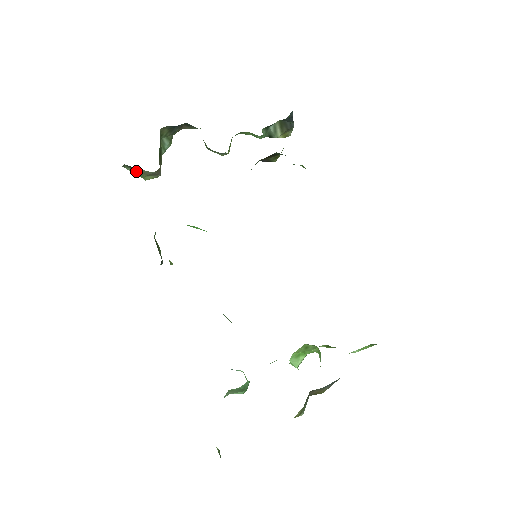
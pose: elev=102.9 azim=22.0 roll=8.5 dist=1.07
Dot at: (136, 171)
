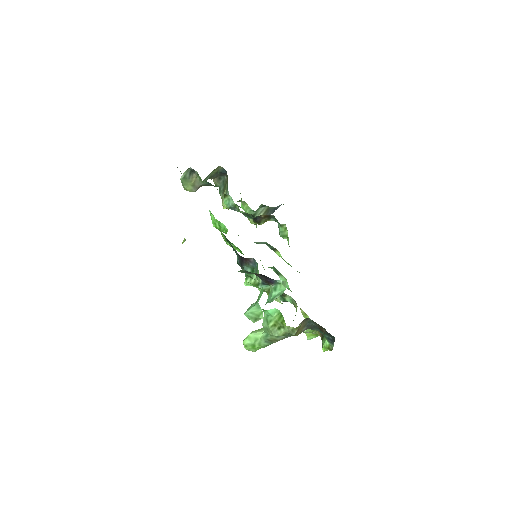
Dot at: (187, 178)
